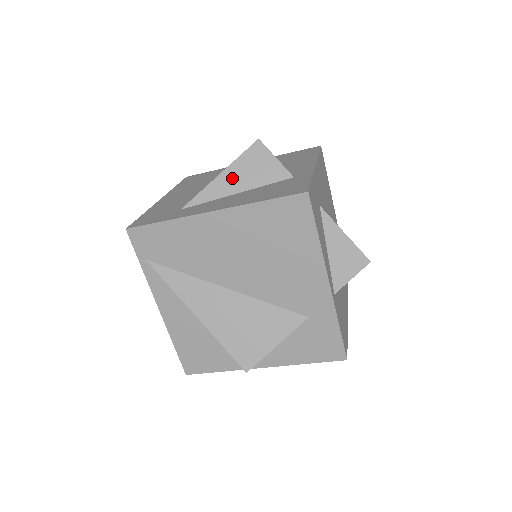
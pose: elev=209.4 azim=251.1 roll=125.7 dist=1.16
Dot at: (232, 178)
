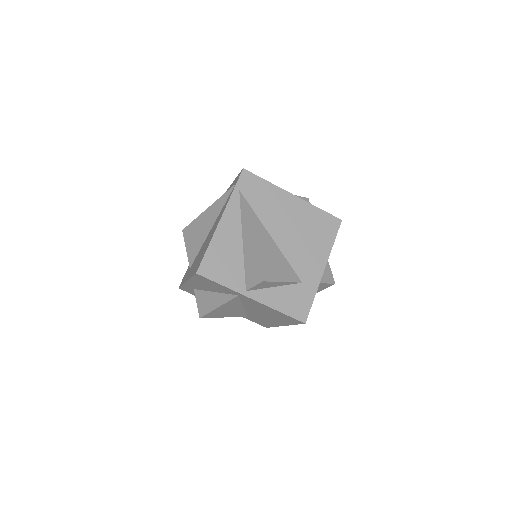
Dot at: occluded
